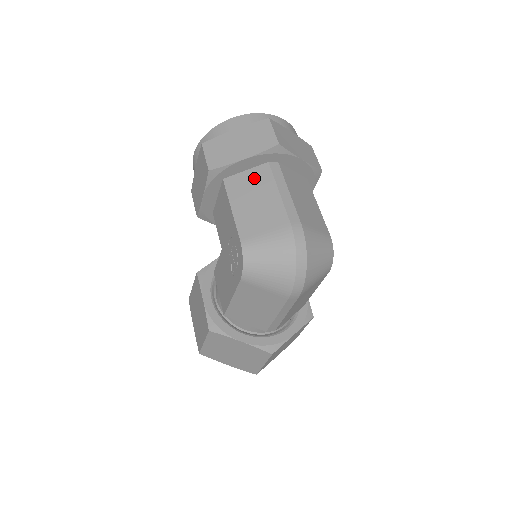
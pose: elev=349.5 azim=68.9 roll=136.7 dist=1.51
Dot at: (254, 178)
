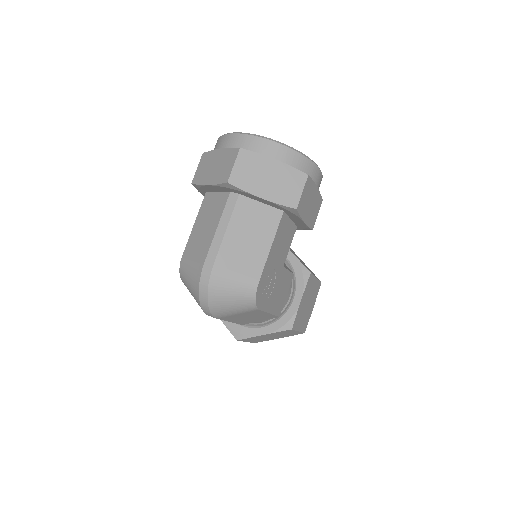
Dot at: (216, 203)
